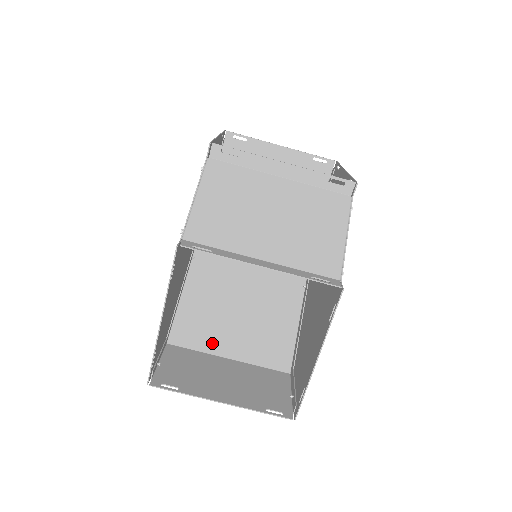
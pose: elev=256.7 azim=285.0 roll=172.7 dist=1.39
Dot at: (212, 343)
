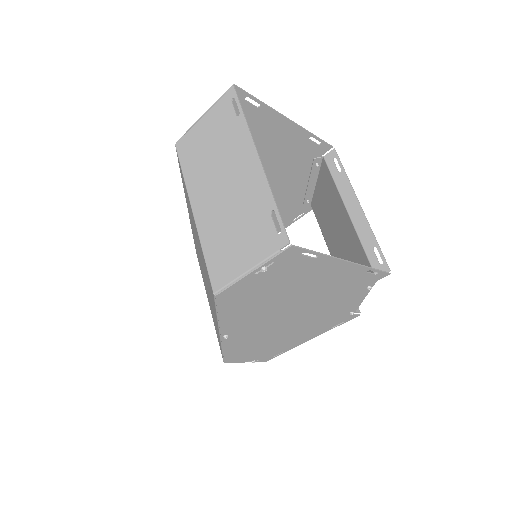
Dot at: occluded
